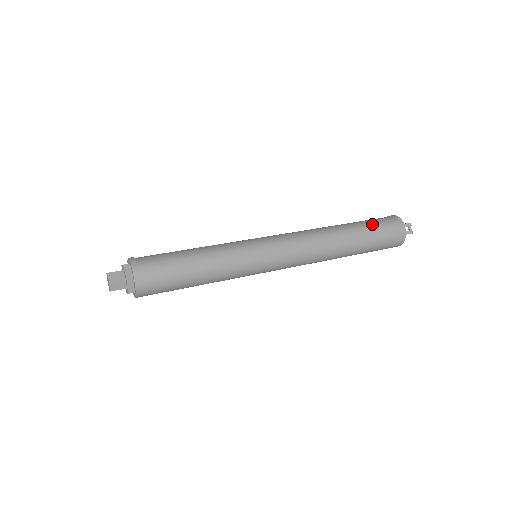
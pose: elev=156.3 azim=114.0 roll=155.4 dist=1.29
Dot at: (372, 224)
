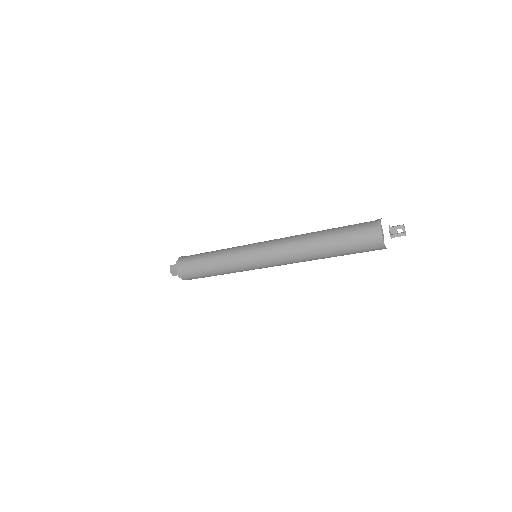
Dot at: (347, 230)
